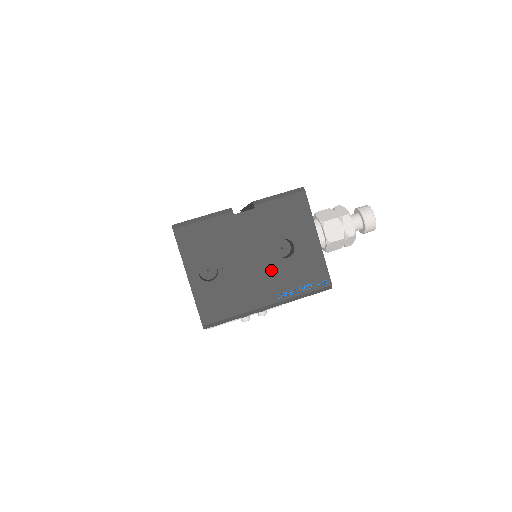
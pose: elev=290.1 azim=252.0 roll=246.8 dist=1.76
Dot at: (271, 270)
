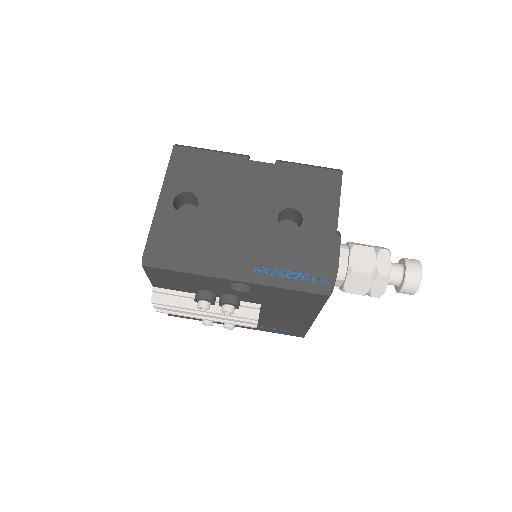
Dot at: (261, 234)
